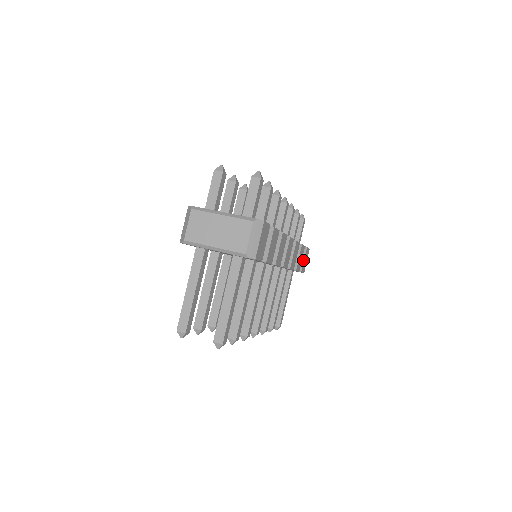
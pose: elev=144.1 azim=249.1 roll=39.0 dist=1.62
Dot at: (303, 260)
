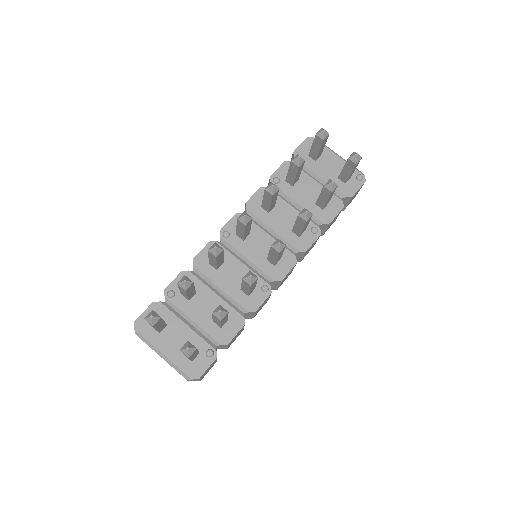
Dot at: (346, 204)
